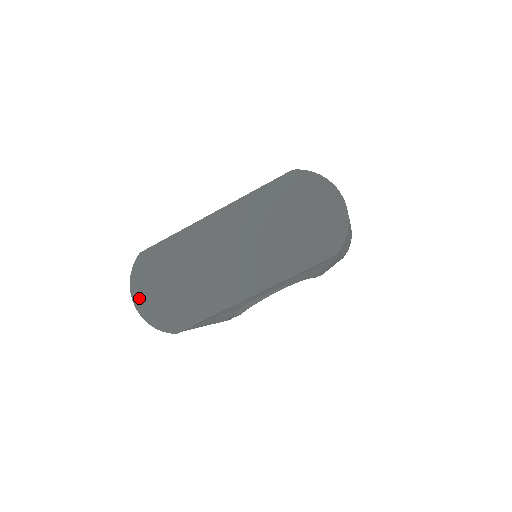
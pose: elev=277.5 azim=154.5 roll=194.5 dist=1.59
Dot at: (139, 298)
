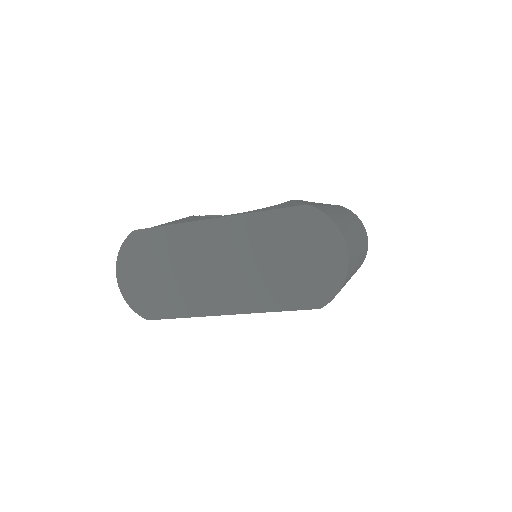
Dot at: (122, 273)
